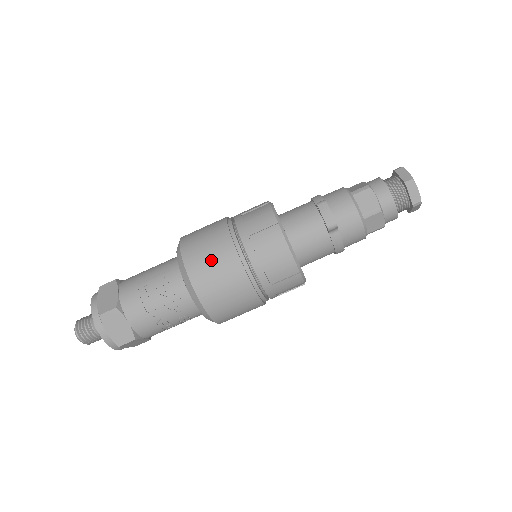
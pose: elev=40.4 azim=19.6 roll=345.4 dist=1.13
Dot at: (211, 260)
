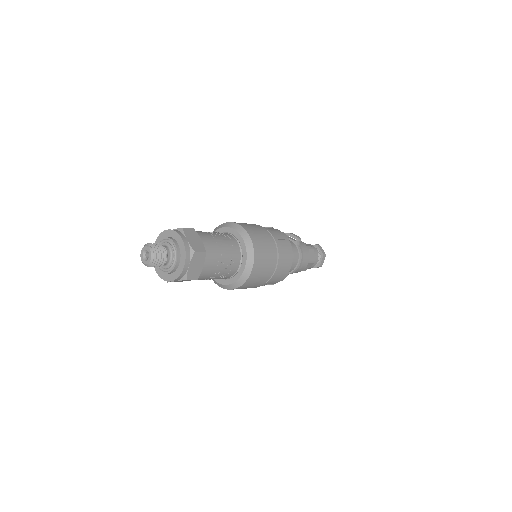
Dot at: (249, 225)
